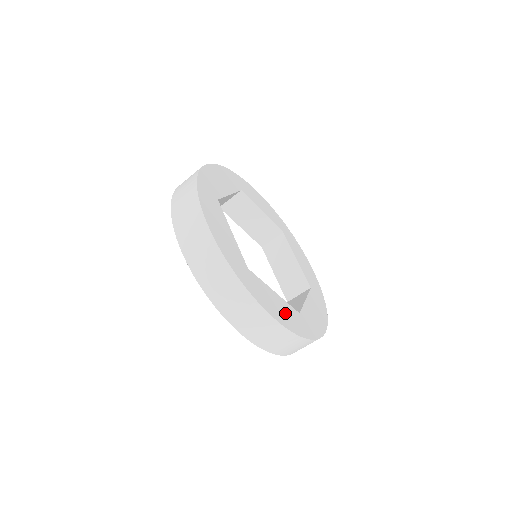
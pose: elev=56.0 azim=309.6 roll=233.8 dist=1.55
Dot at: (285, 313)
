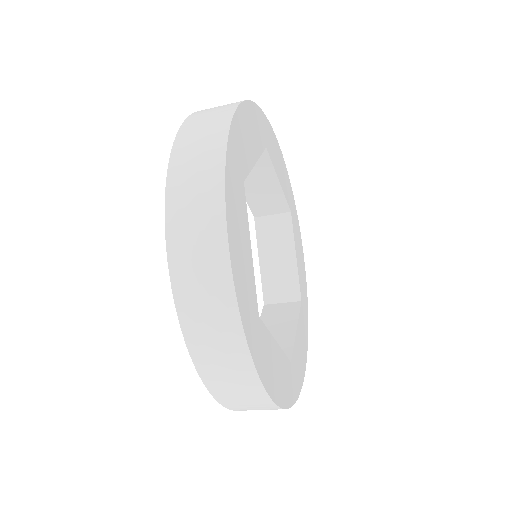
Dot at: (303, 338)
